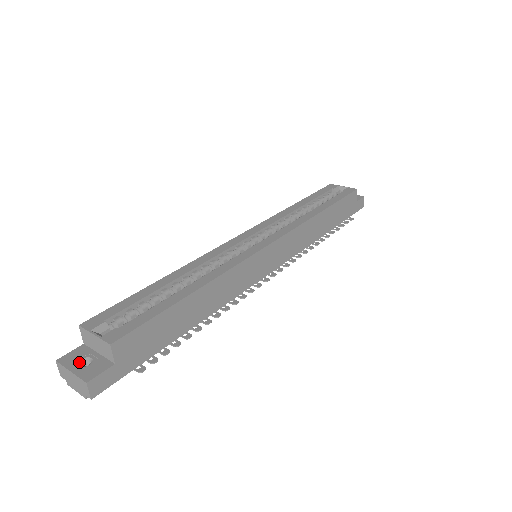
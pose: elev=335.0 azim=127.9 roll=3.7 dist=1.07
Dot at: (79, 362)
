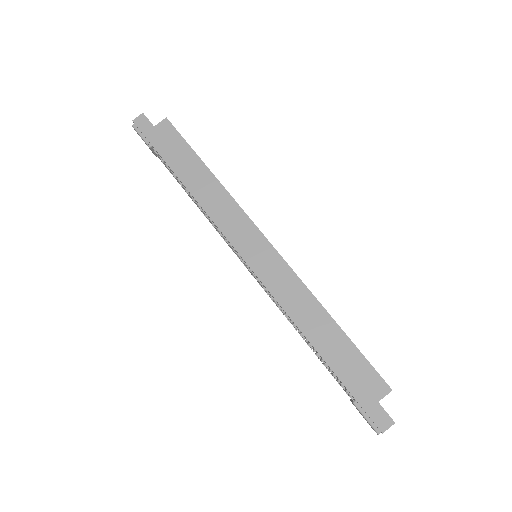
Dot at: occluded
